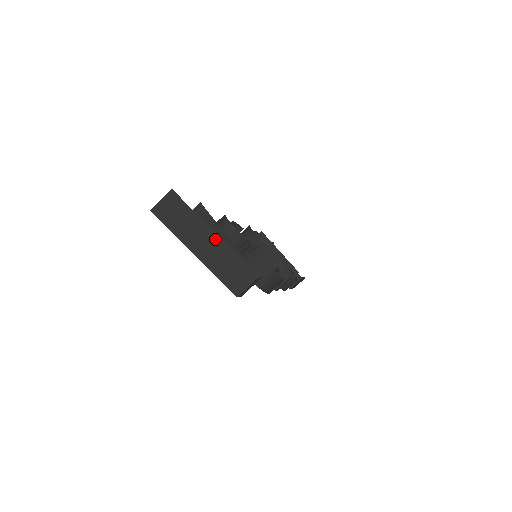
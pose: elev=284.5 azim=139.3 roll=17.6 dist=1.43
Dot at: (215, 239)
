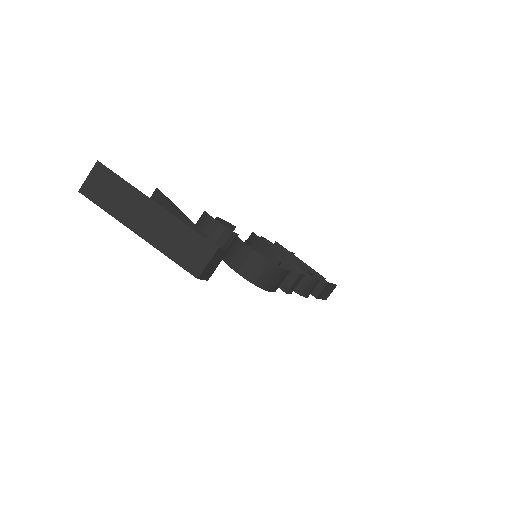
Dot at: (157, 210)
